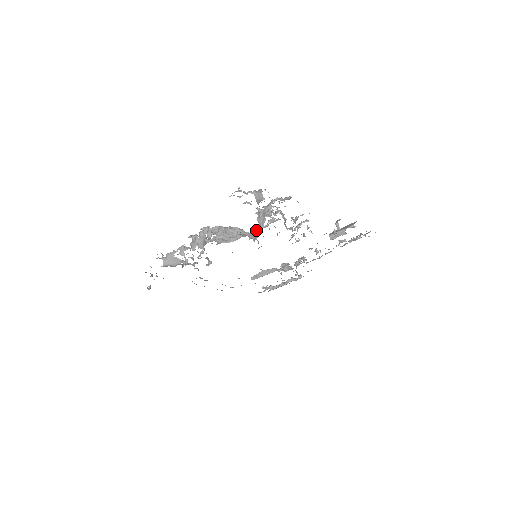
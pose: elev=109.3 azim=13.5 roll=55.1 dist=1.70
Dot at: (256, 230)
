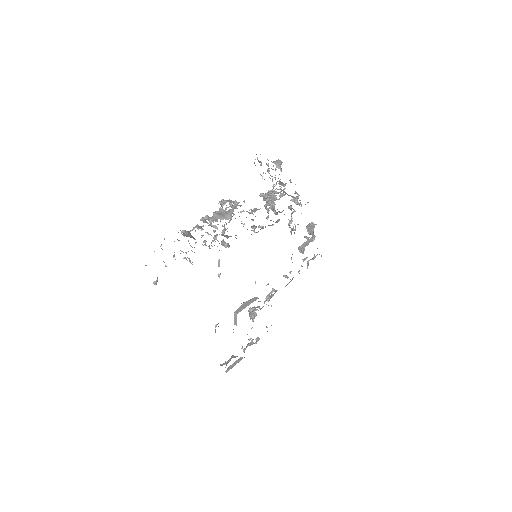
Dot at: (272, 202)
